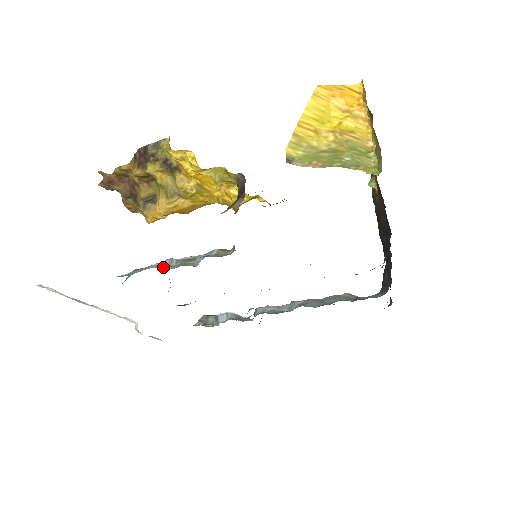
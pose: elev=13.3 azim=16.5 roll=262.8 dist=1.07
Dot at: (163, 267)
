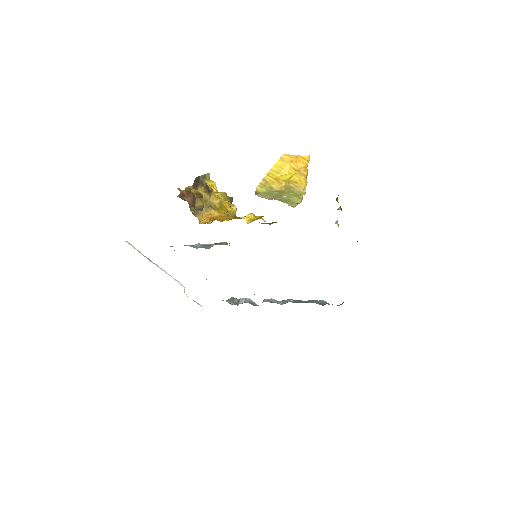
Dot at: occluded
